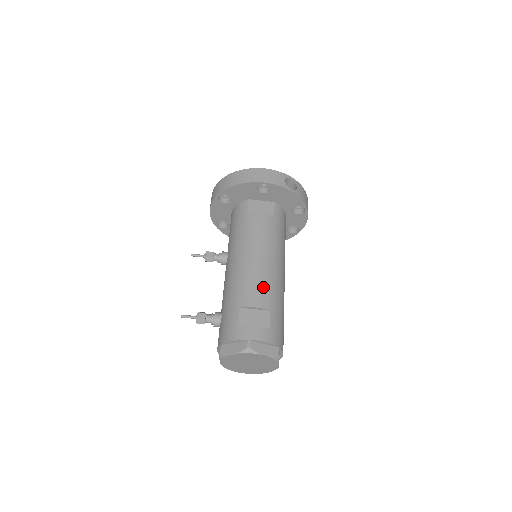
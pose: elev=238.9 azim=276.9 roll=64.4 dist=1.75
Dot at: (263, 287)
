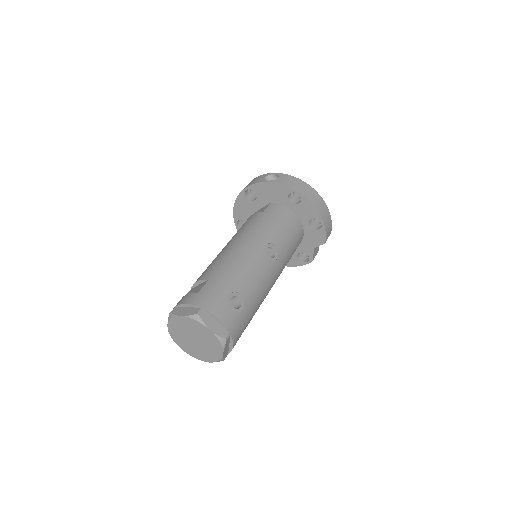
Dot at: (214, 265)
